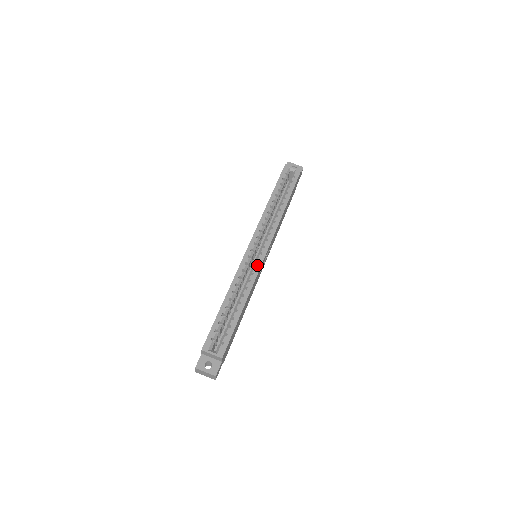
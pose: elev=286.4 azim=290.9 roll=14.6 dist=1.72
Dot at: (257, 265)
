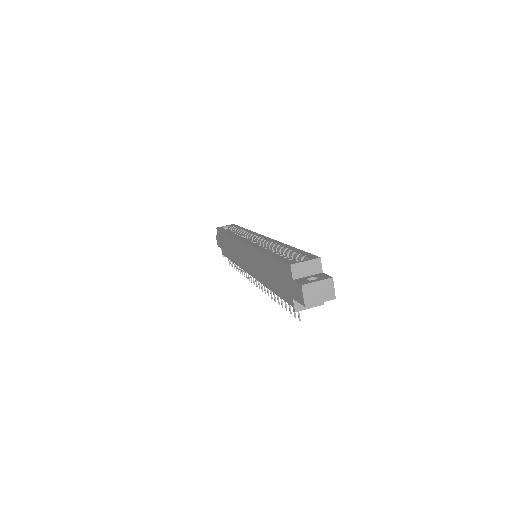
Dot at: (266, 239)
